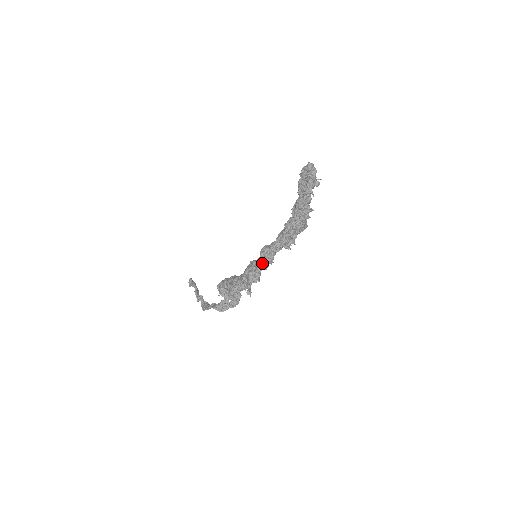
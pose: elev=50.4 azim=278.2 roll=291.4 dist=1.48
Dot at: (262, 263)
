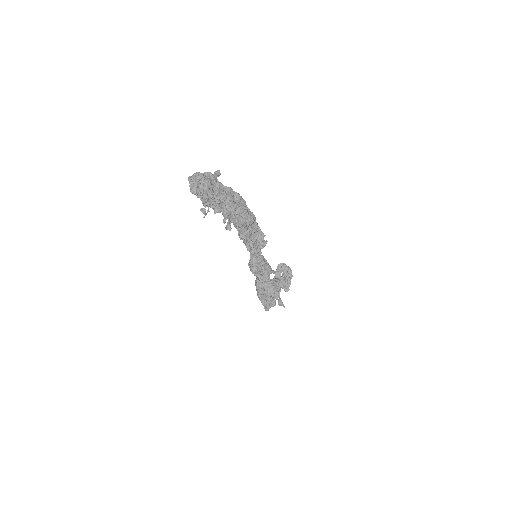
Dot at: (262, 280)
